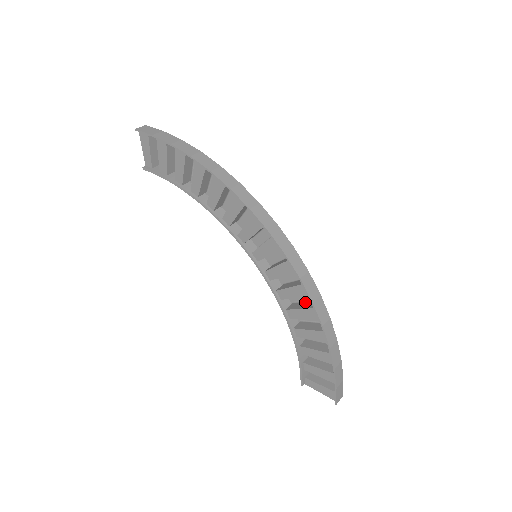
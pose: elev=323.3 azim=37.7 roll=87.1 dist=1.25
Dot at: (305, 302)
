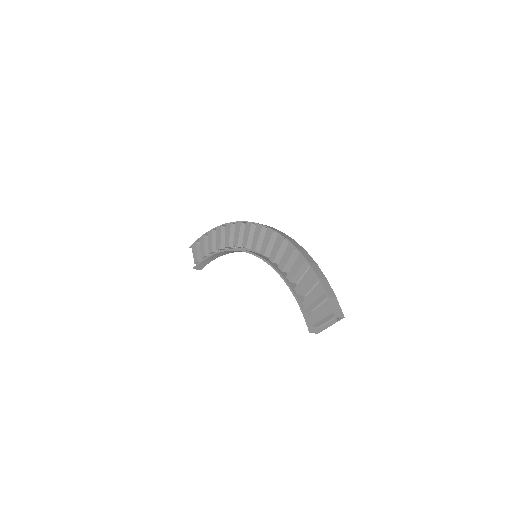
Dot at: occluded
